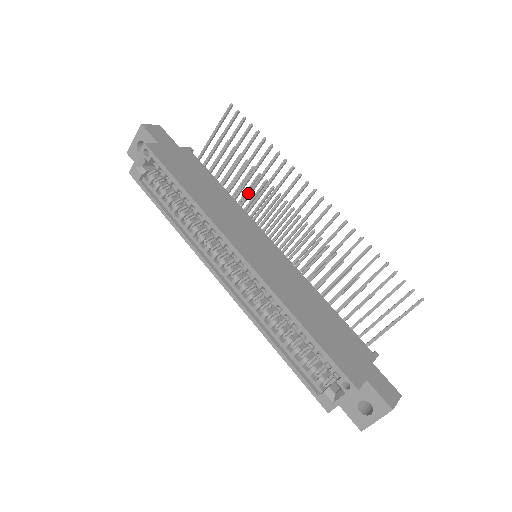
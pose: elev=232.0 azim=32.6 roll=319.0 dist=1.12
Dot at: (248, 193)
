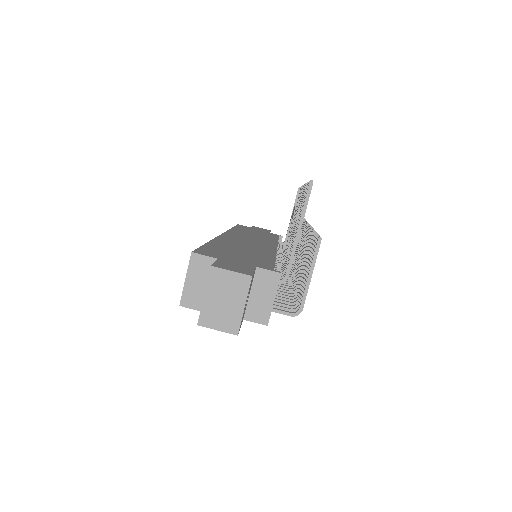
Dot at: (288, 233)
